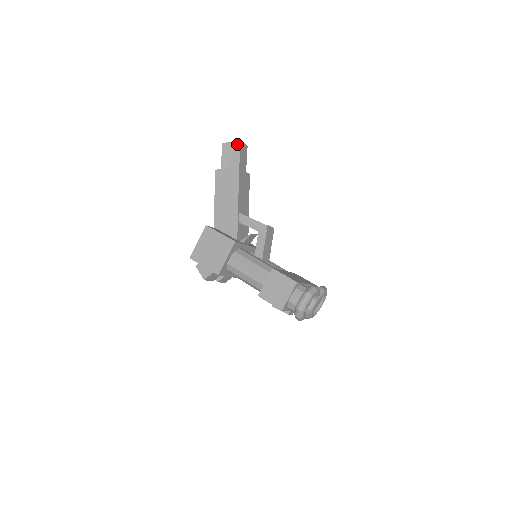
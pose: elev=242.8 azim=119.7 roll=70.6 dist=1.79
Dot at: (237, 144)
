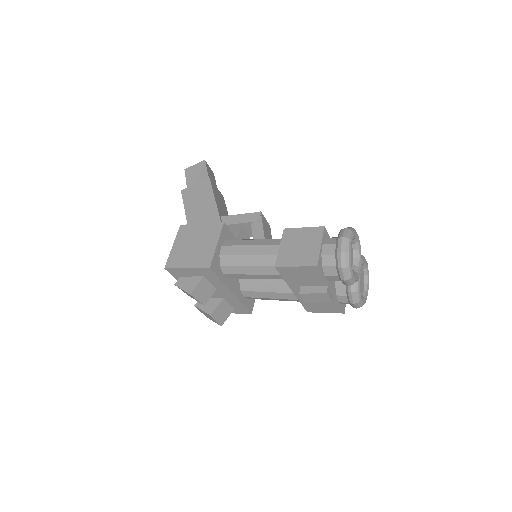
Dot at: (201, 164)
